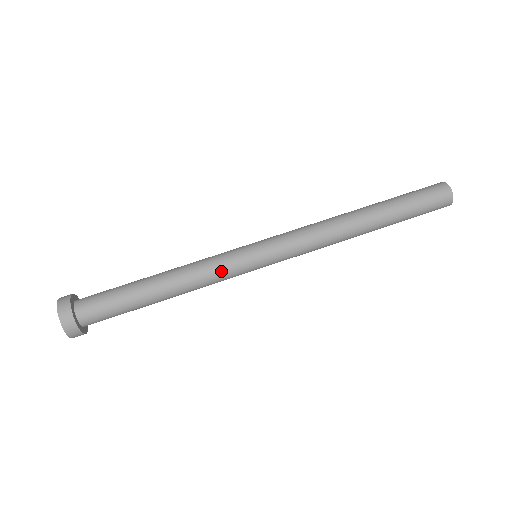
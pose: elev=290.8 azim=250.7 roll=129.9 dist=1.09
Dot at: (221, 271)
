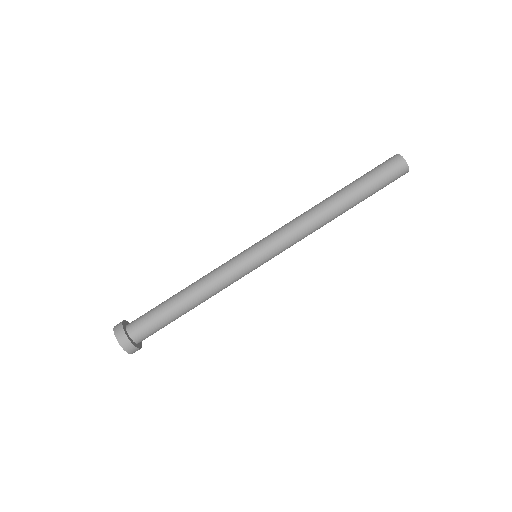
Dot at: (227, 270)
